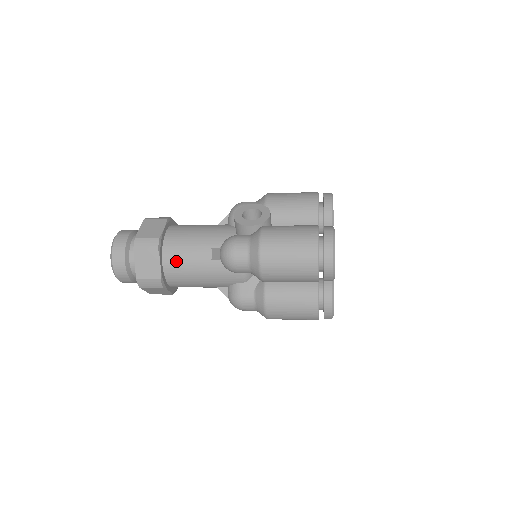
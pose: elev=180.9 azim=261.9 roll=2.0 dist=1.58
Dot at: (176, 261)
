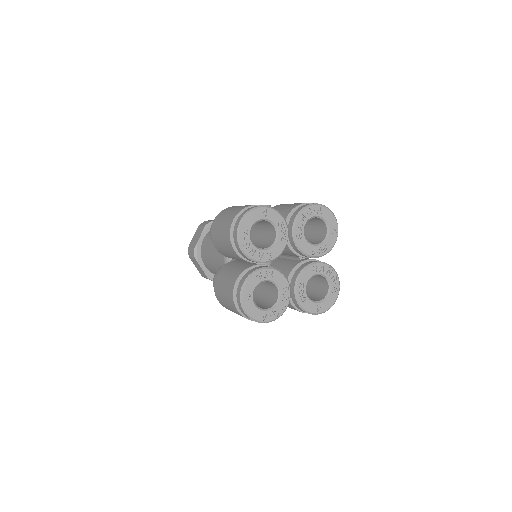
Dot at: (208, 238)
